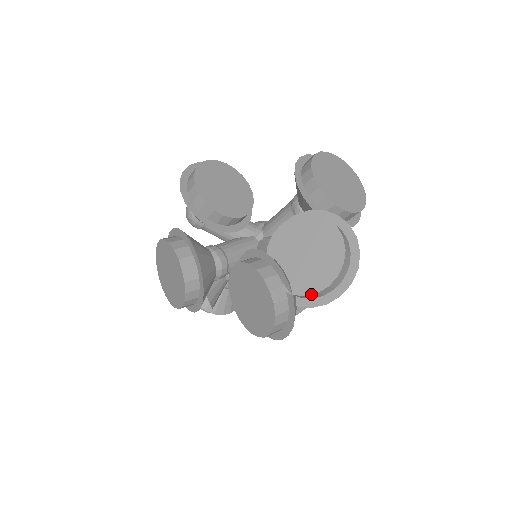
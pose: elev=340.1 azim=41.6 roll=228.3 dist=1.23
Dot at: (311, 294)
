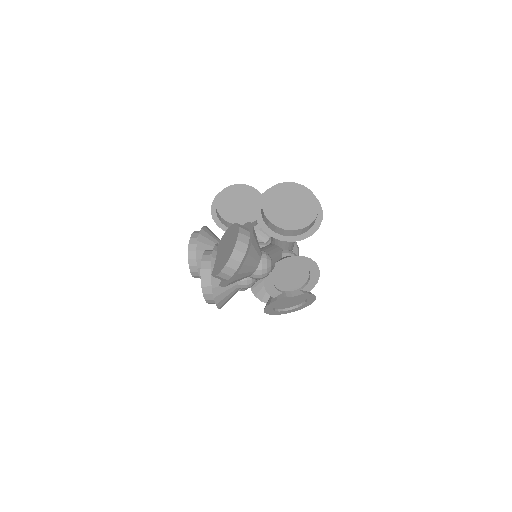
Dot at: (215, 276)
